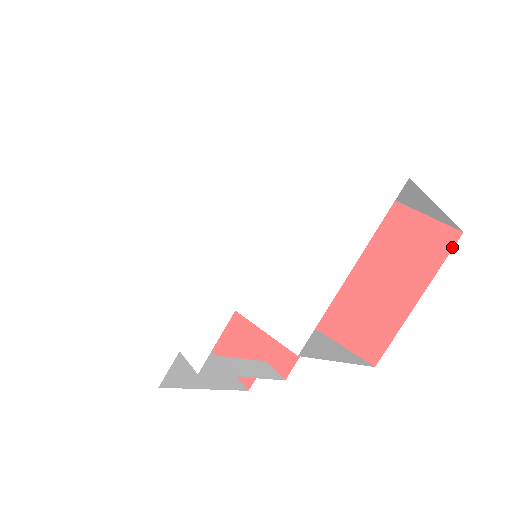
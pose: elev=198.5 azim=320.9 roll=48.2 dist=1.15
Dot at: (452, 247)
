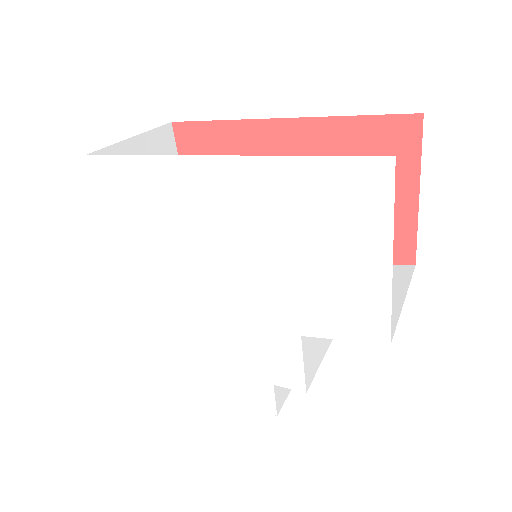
Dot at: (421, 133)
